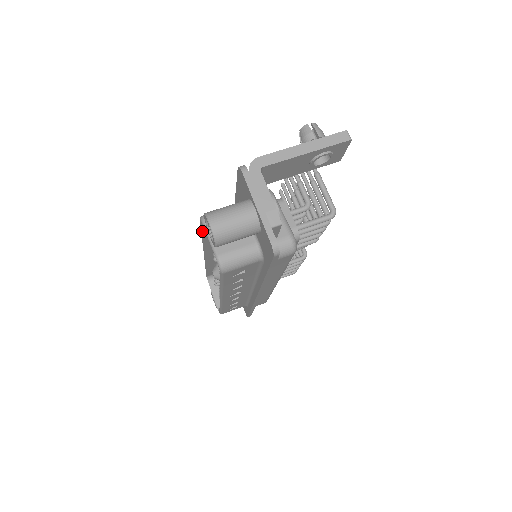
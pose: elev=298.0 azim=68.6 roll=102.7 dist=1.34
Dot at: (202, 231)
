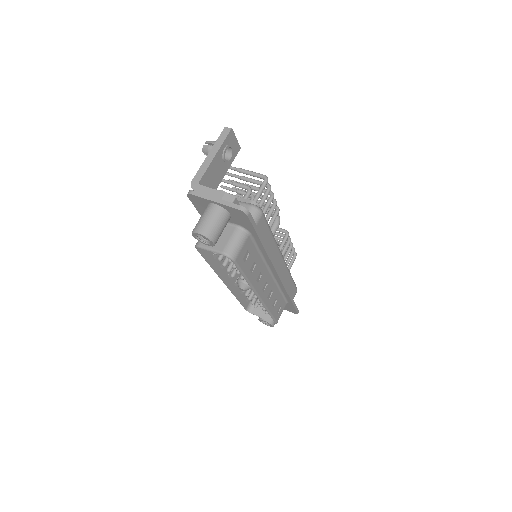
Dot at: (206, 260)
